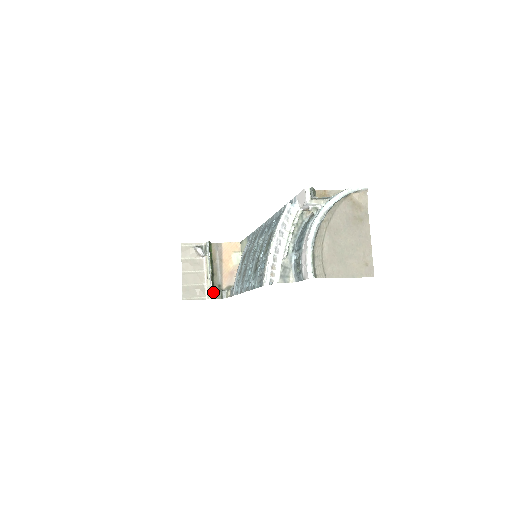
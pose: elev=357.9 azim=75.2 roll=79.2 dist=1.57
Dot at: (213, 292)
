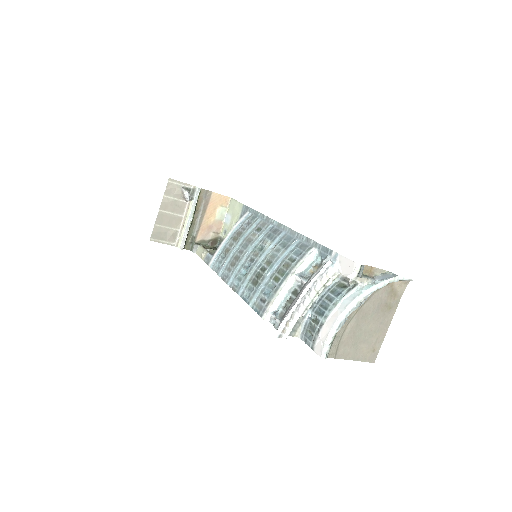
Dot at: (185, 242)
